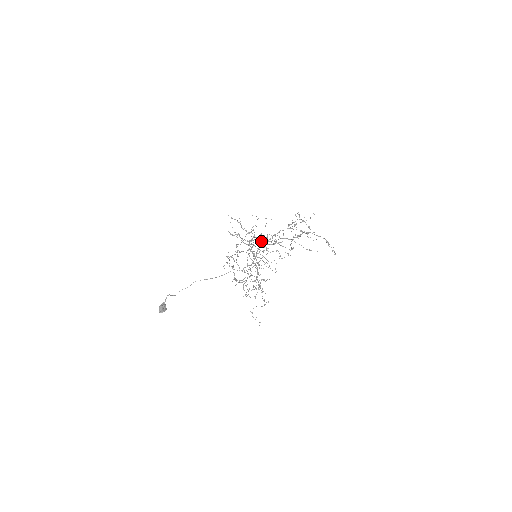
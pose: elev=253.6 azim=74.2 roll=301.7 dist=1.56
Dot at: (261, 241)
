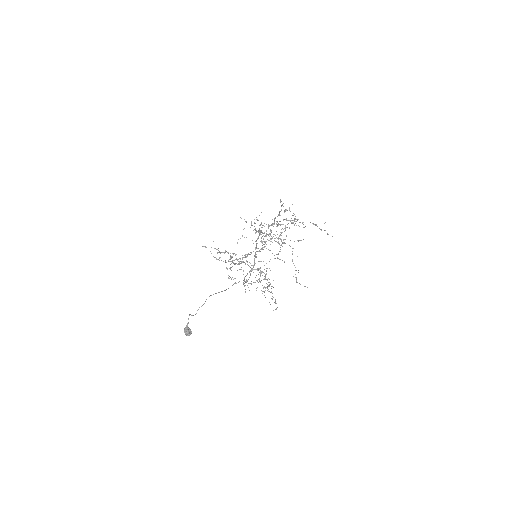
Dot at: (258, 237)
